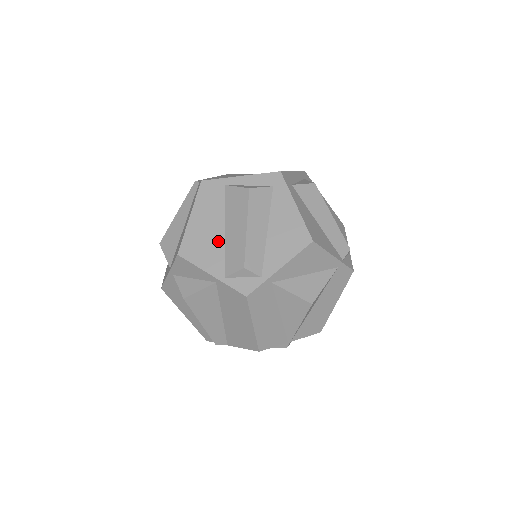
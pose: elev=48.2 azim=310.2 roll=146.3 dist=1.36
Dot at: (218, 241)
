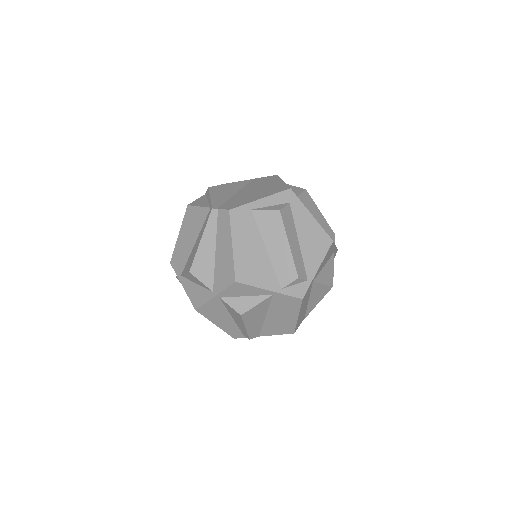
Dot at: (264, 261)
